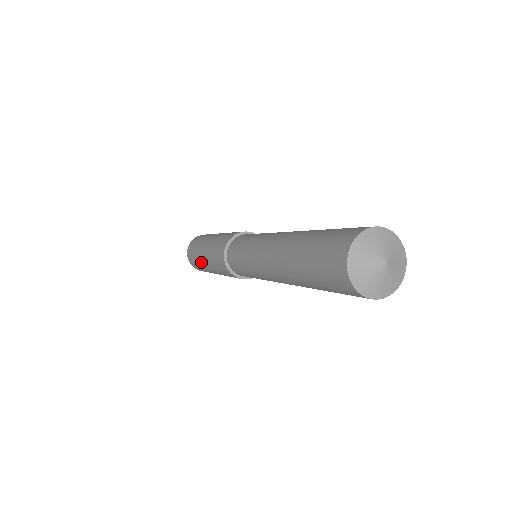
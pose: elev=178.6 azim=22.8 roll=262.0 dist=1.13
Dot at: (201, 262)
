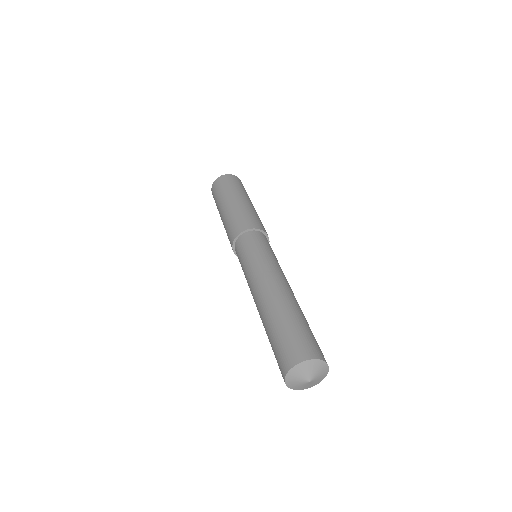
Dot at: (220, 205)
